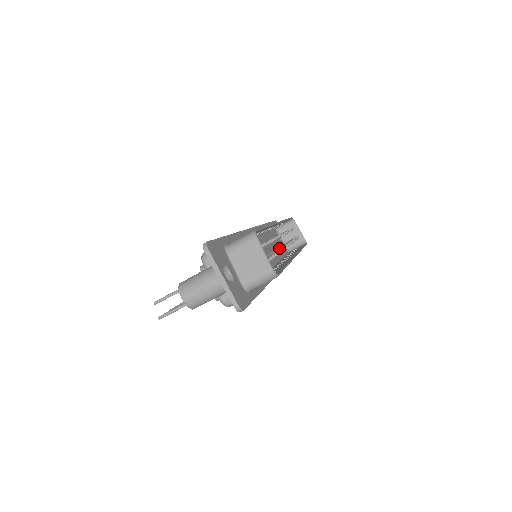
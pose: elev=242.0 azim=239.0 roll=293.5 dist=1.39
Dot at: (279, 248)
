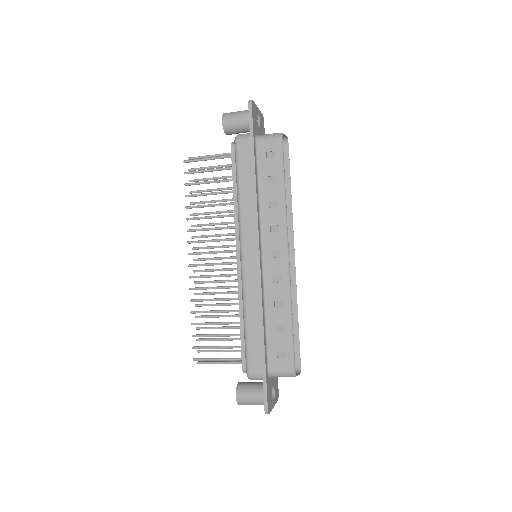
Dot at: occluded
